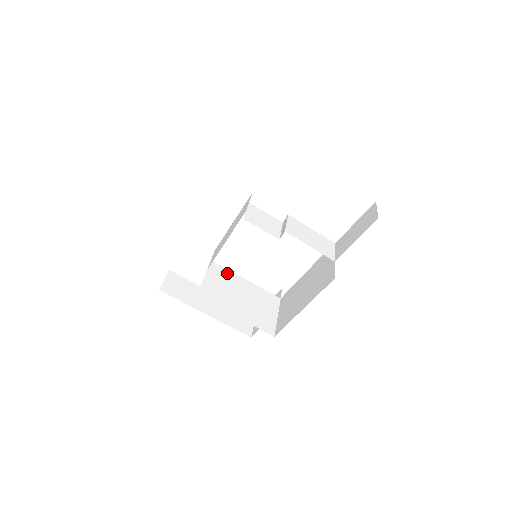
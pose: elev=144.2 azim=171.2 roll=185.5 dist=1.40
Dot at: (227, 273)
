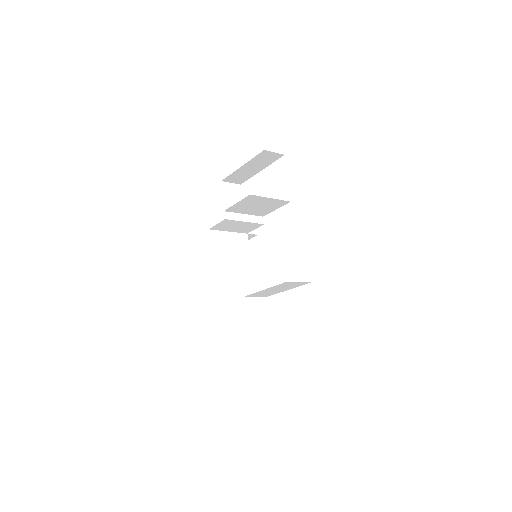
Dot at: (260, 294)
